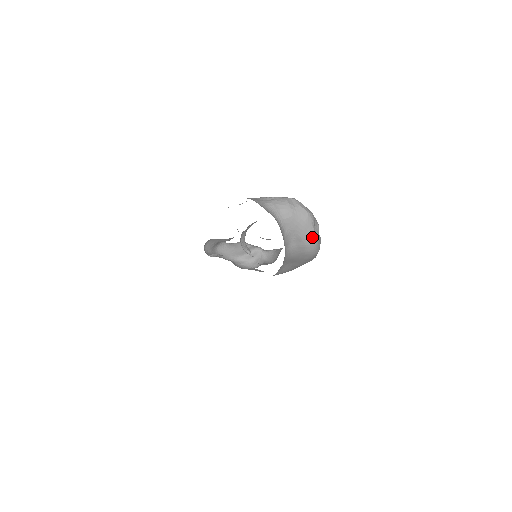
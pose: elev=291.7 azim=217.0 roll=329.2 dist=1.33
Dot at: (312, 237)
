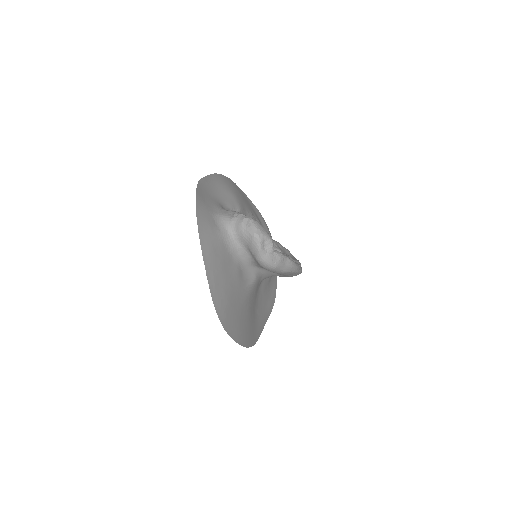
Dot at: (259, 254)
